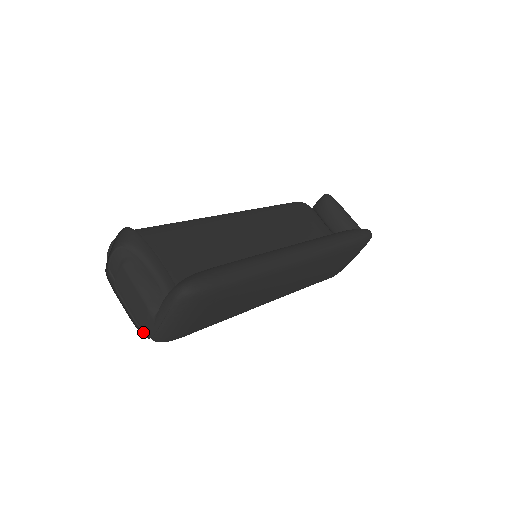
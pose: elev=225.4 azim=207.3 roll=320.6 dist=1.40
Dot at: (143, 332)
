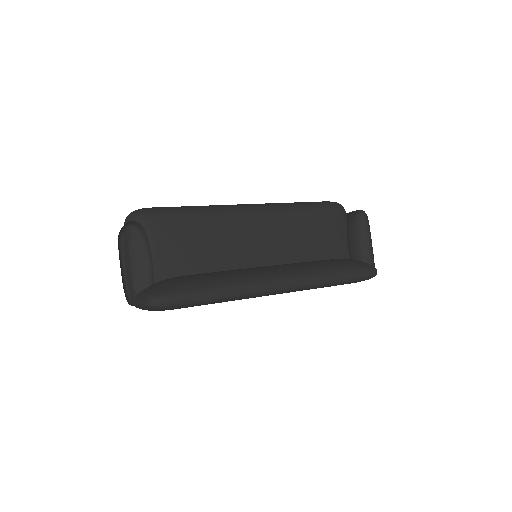
Dot at: (129, 295)
